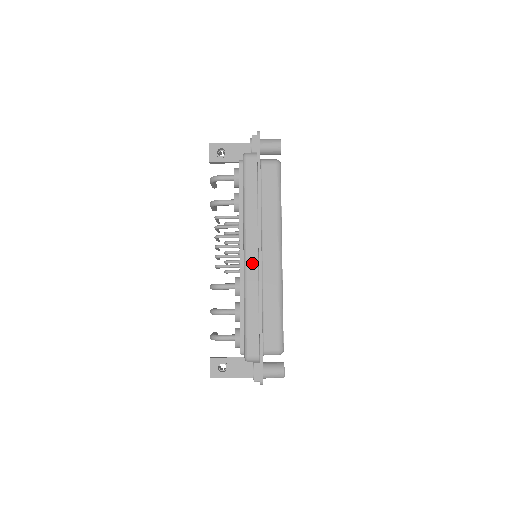
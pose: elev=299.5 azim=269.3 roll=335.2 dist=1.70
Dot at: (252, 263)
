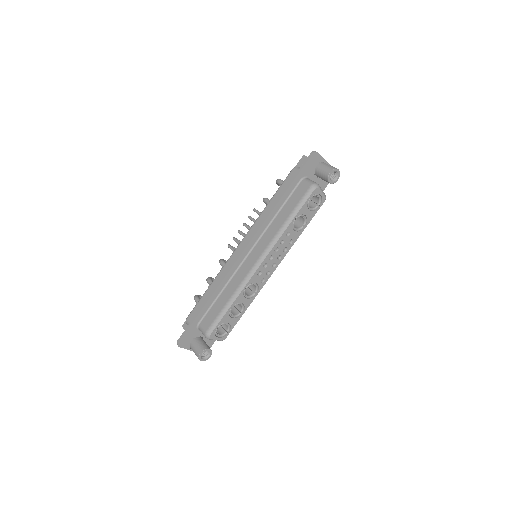
Dot at: (237, 253)
